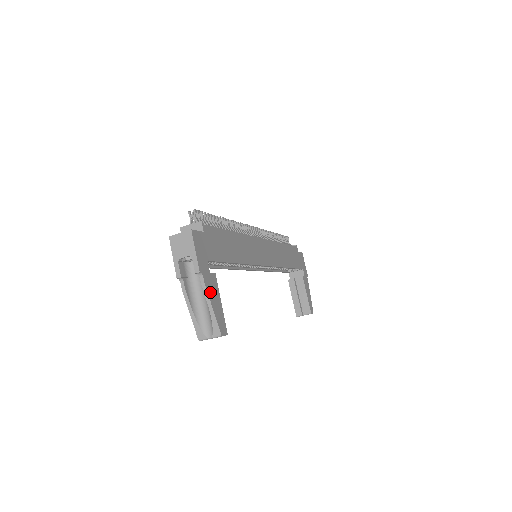
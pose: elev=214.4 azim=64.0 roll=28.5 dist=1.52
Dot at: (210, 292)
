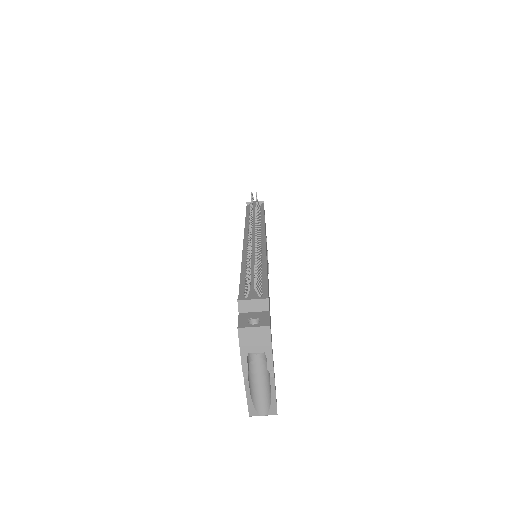
Dot at: (274, 380)
